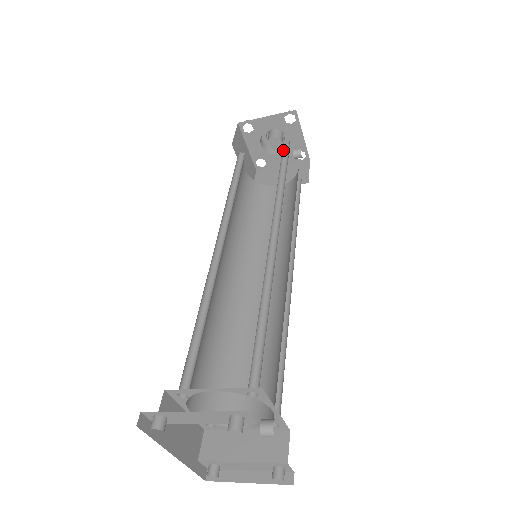
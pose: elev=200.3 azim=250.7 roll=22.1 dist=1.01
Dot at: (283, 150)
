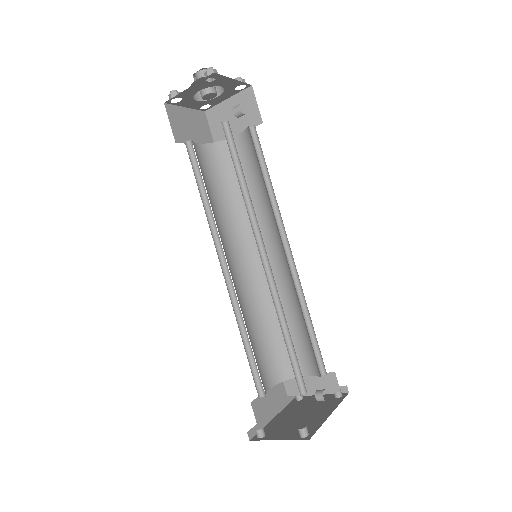
Dot at: (226, 135)
